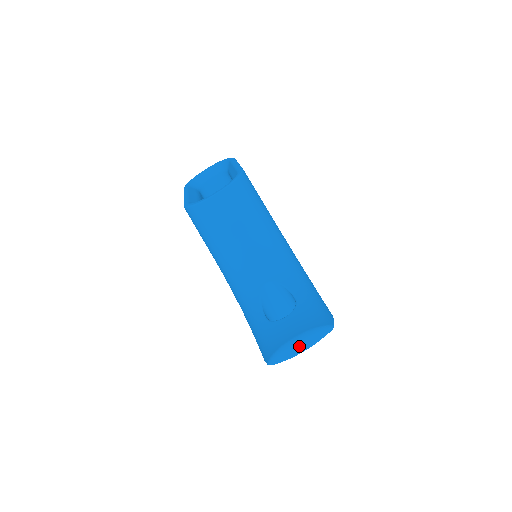
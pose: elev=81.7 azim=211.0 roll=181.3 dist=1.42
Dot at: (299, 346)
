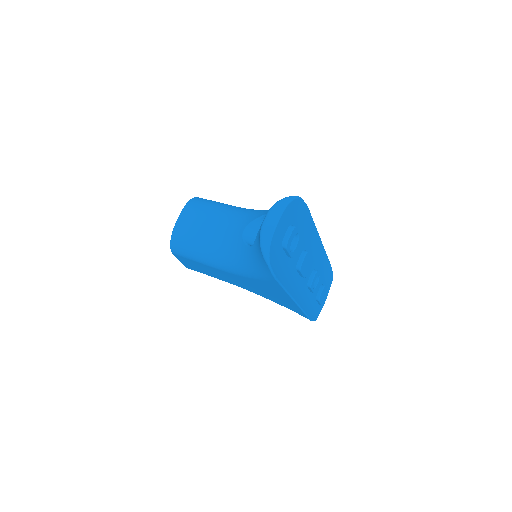
Dot at: (271, 219)
